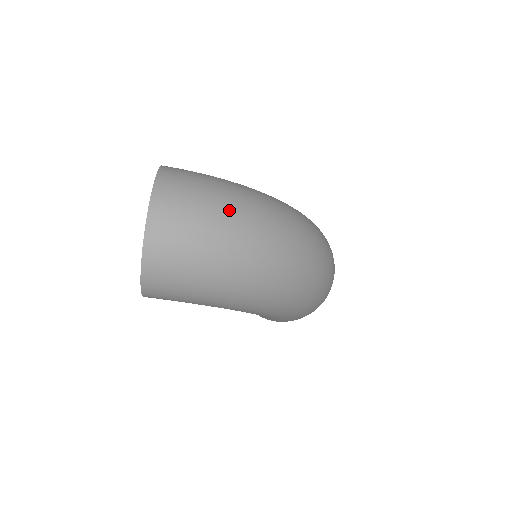
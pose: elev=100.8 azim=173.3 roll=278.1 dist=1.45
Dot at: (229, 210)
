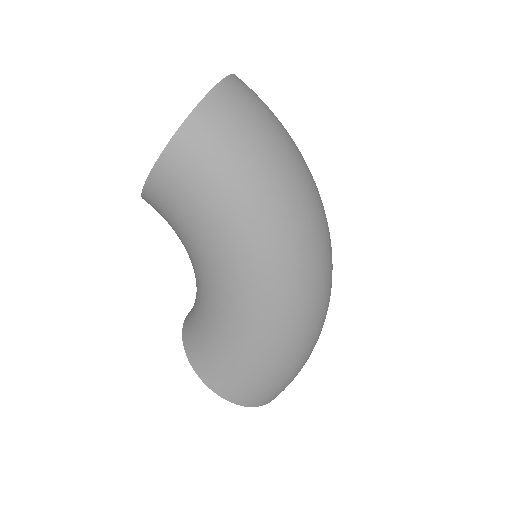
Dot at: occluded
